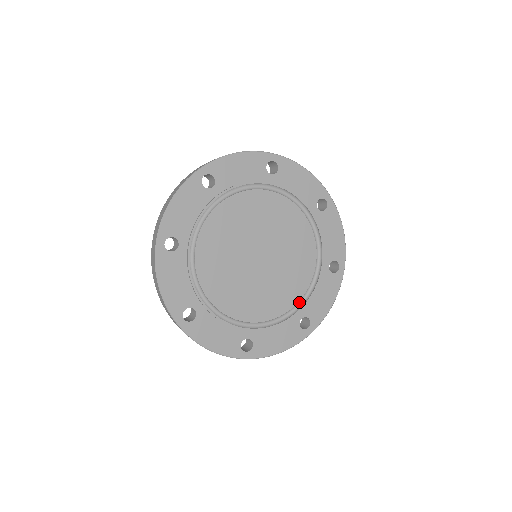
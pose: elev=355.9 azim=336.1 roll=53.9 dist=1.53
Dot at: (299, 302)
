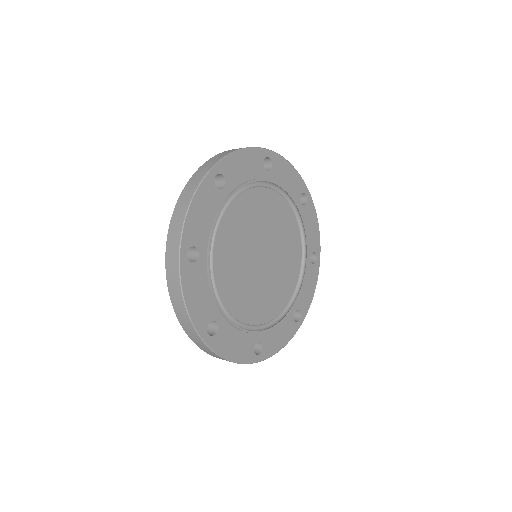
Dot at: (300, 249)
